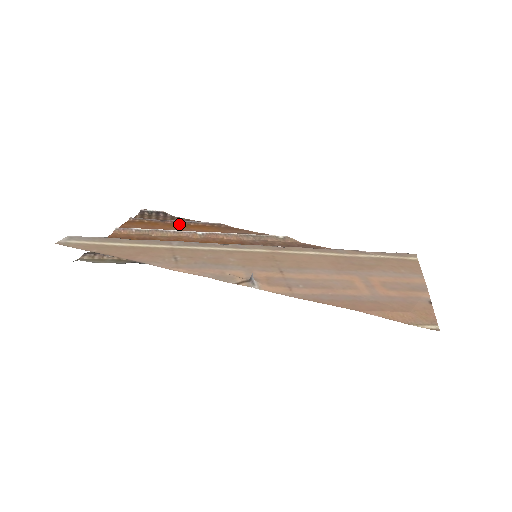
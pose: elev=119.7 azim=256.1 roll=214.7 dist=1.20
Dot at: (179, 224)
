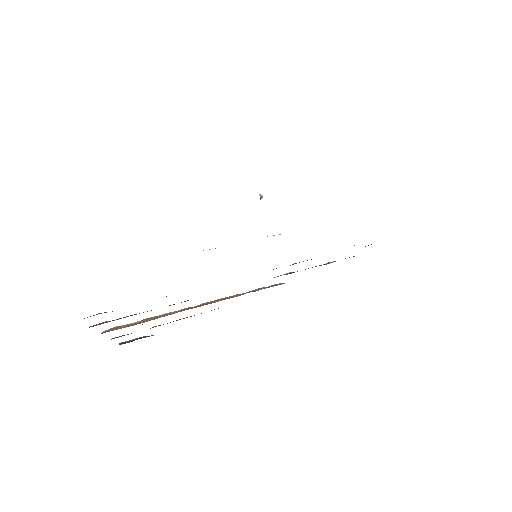
Dot at: (167, 323)
